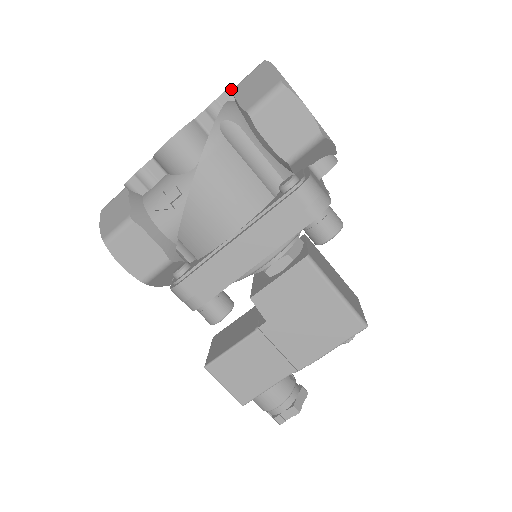
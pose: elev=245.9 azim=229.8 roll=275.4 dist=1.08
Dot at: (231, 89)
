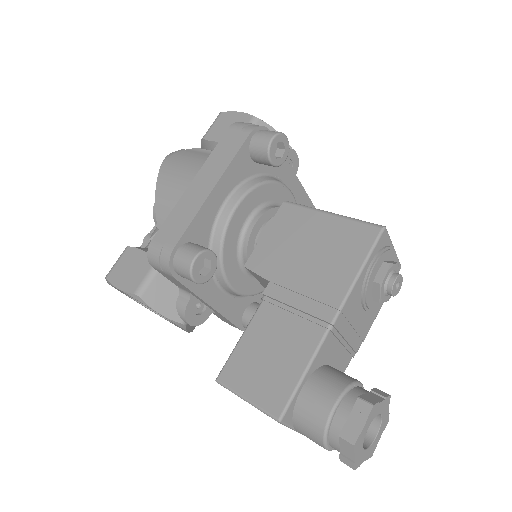
Dot at: occluded
